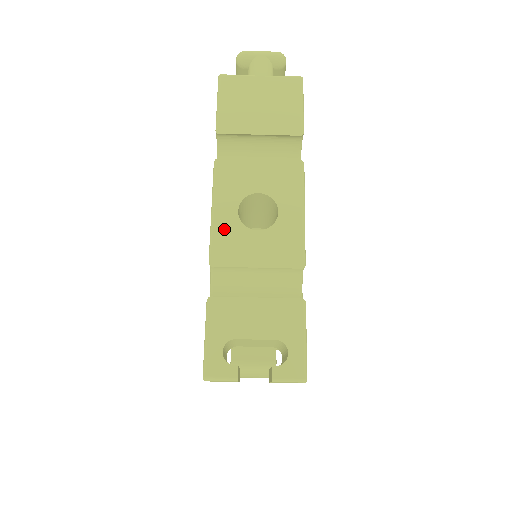
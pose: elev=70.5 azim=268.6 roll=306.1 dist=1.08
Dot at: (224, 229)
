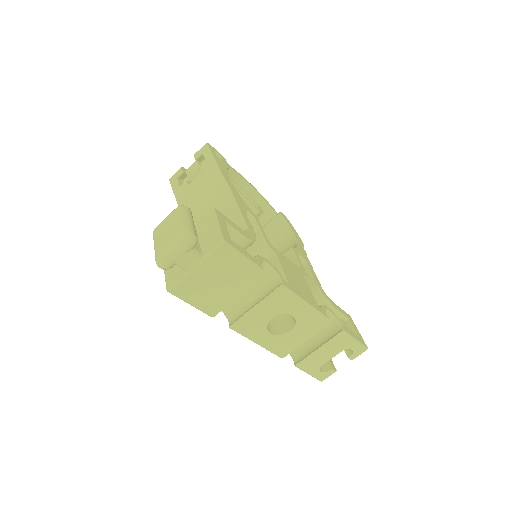
Dot at: (272, 344)
